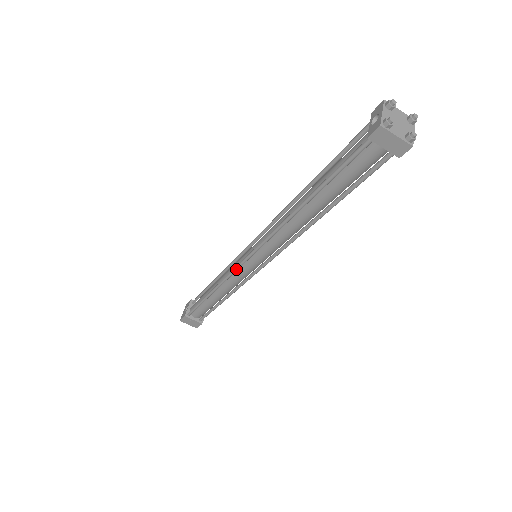
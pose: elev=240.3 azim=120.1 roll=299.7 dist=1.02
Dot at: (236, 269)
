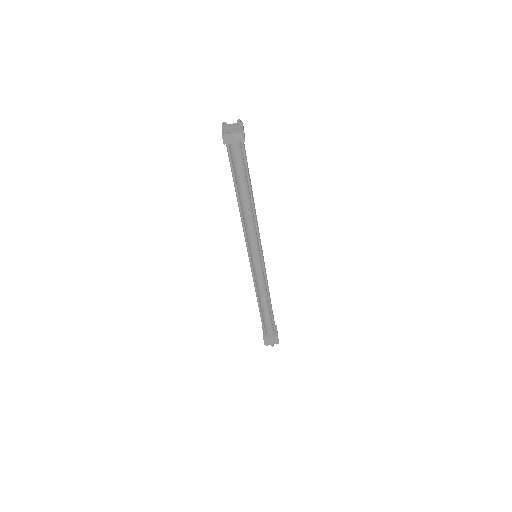
Dot at: (252, 272)
